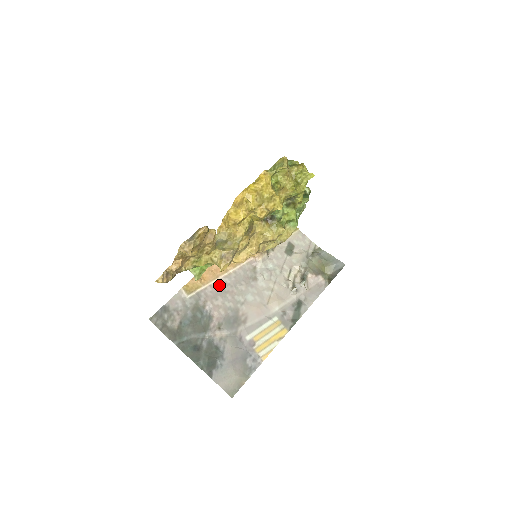
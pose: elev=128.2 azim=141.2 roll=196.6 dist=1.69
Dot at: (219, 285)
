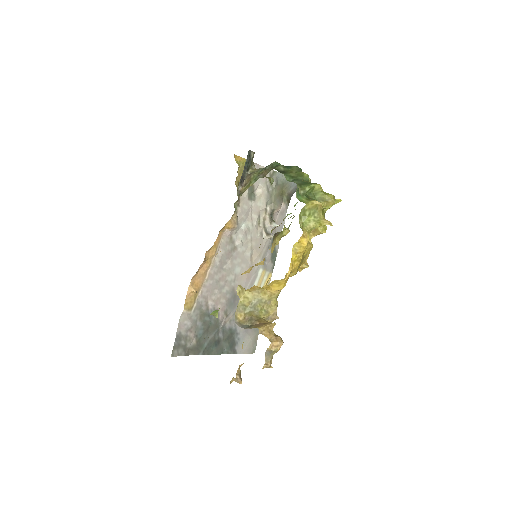
Dot at: (210, 280)
